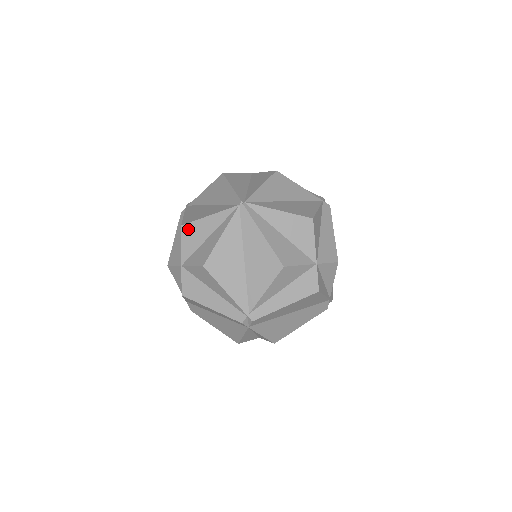
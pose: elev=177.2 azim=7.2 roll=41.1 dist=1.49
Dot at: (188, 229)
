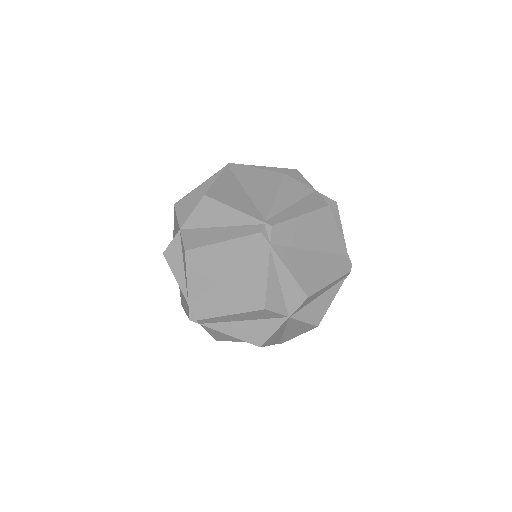
Dot at: (182, 203)
